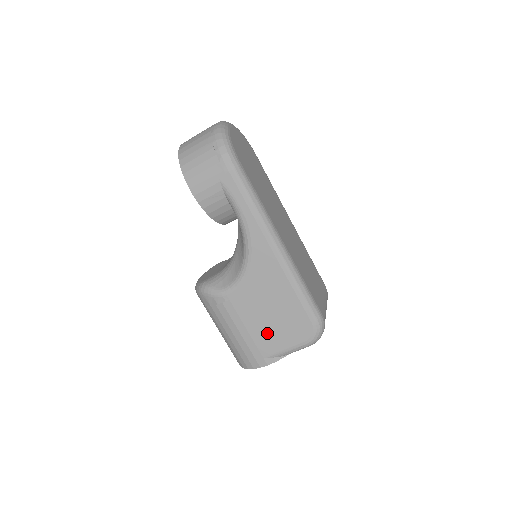
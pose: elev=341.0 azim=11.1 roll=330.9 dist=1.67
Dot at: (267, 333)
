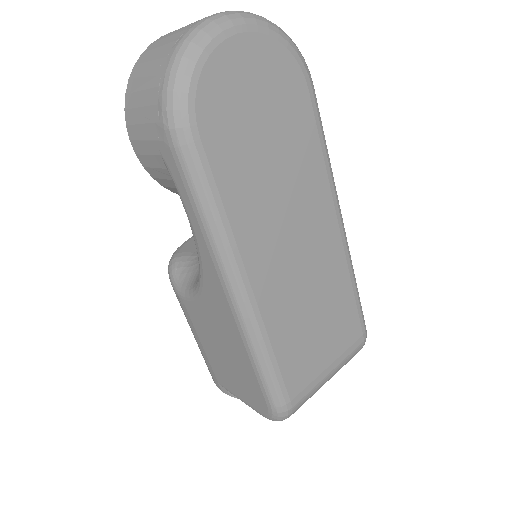
Dot at: (221, 367)
